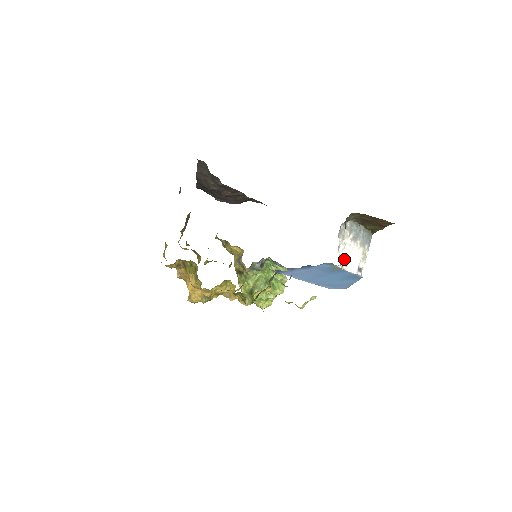
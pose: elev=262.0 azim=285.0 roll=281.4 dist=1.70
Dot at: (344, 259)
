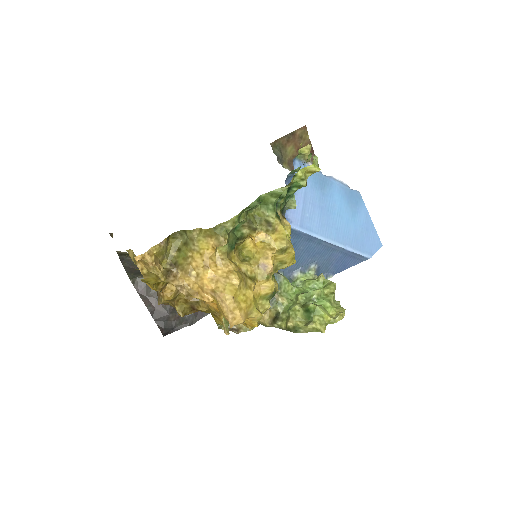
Dot at: occluded
